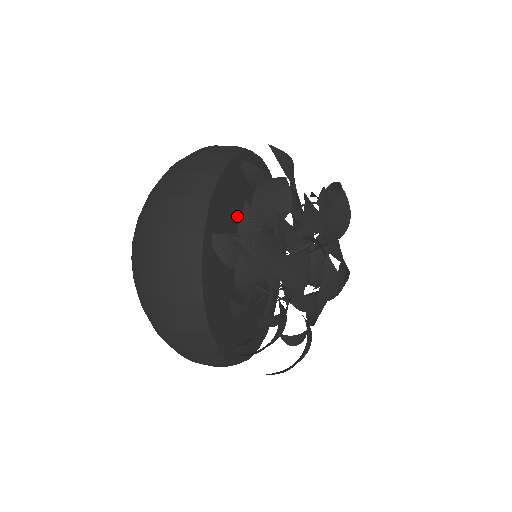
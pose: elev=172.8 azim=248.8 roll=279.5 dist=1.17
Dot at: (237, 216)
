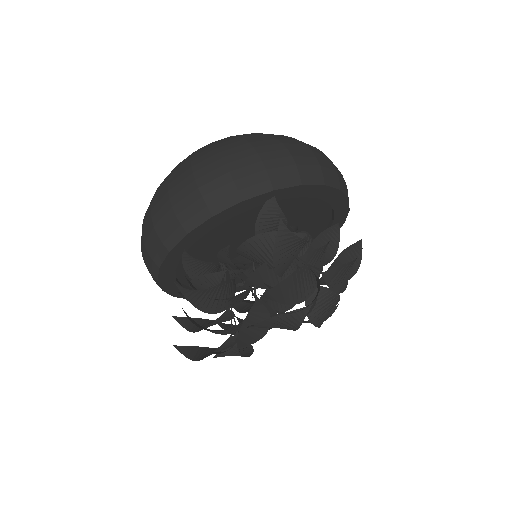
Dot at: (248, 227)
